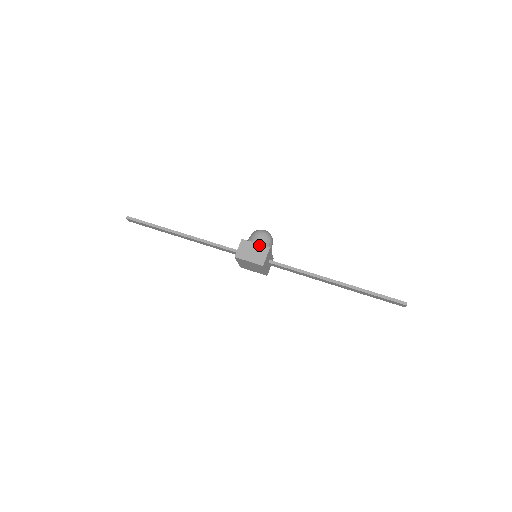
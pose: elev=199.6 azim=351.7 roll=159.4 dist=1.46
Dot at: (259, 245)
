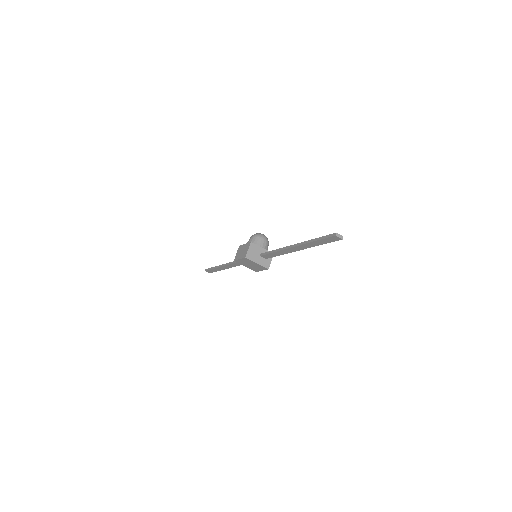
Dot at: (246, 244)
